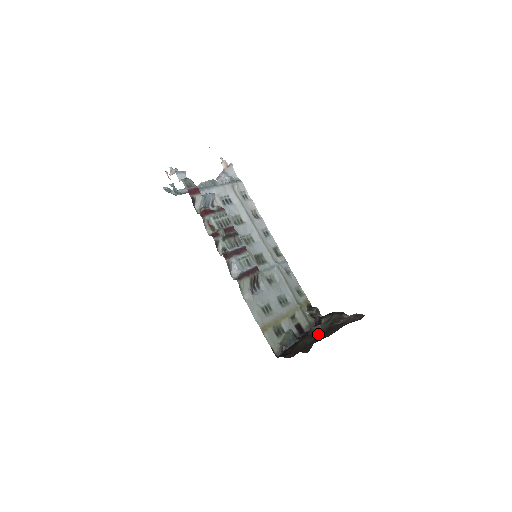
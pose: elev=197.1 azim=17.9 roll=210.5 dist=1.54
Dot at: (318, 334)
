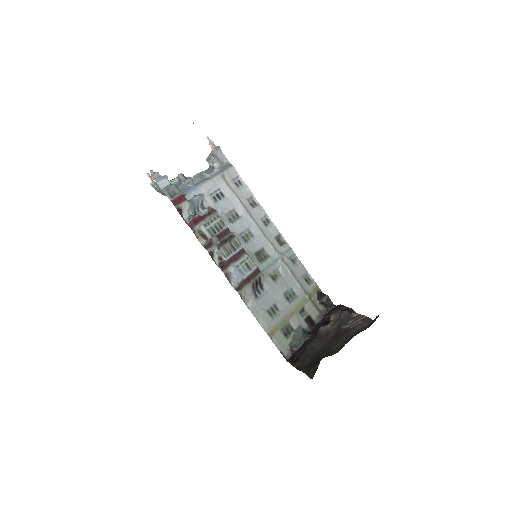
Dot at: (326, 338)
